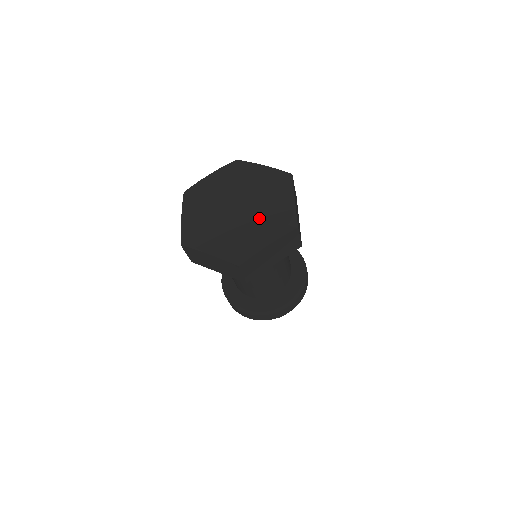
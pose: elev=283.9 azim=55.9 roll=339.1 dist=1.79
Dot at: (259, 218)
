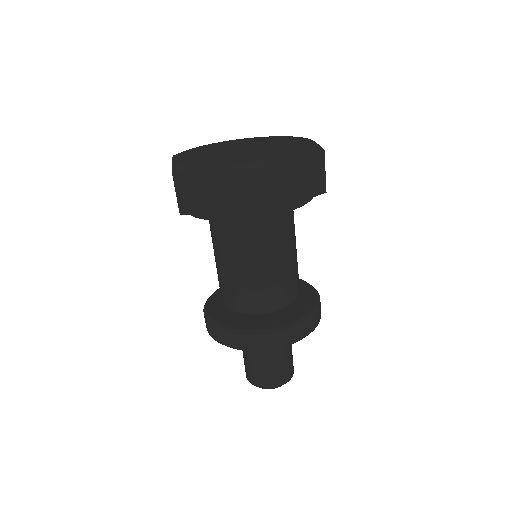
Dot at: (273, 149)
